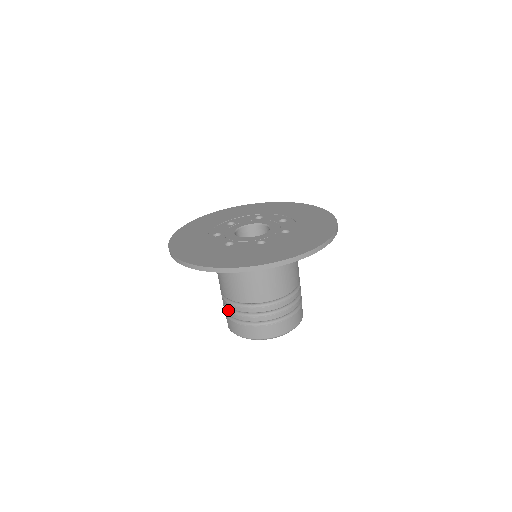
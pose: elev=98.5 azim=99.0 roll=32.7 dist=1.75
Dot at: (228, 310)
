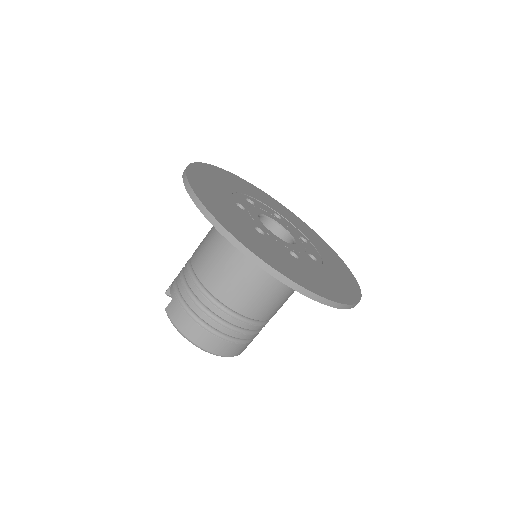
Dot at: (188, 293)
